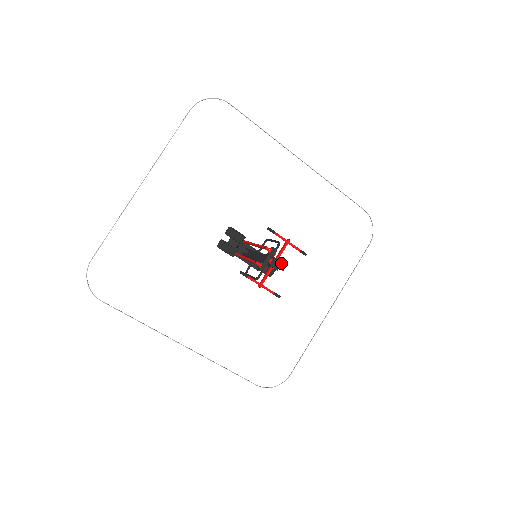
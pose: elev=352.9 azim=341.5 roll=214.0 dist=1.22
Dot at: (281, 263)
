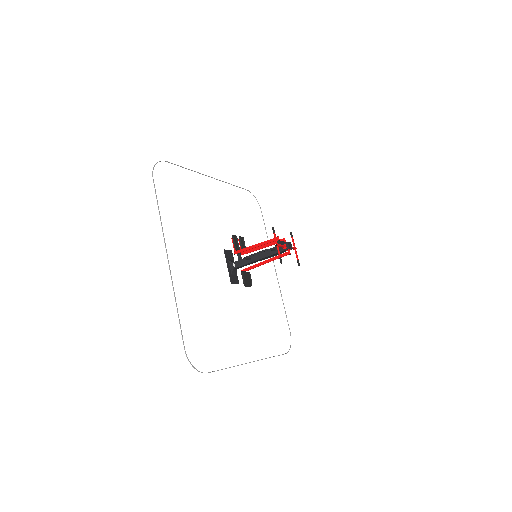
Dot at: (292, 248)
